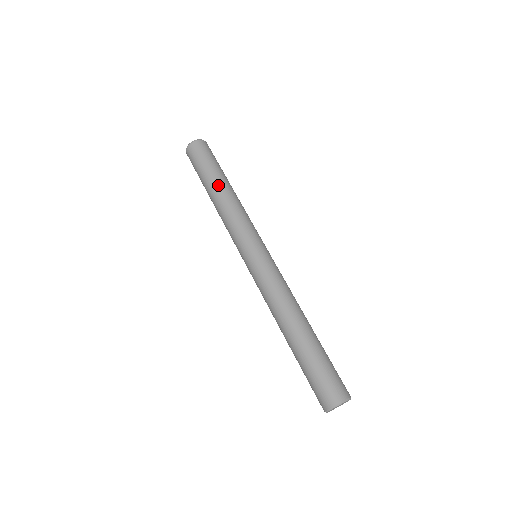
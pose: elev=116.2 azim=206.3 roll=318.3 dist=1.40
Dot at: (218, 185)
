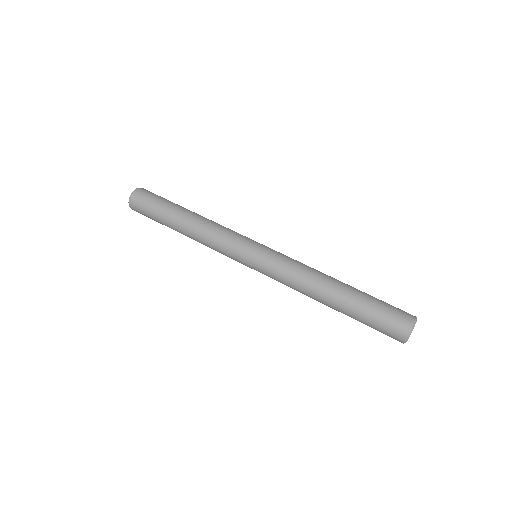
Dot at: (178, 226)
